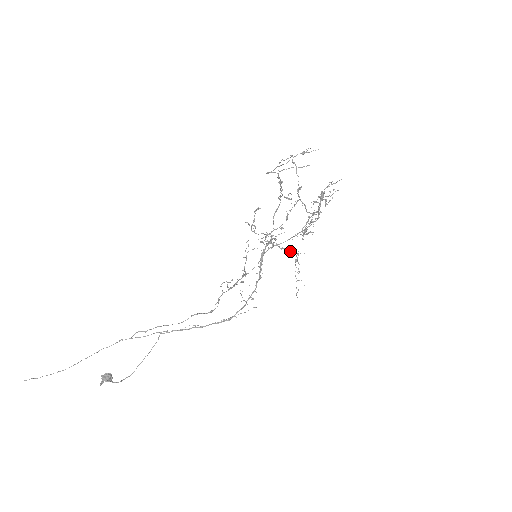
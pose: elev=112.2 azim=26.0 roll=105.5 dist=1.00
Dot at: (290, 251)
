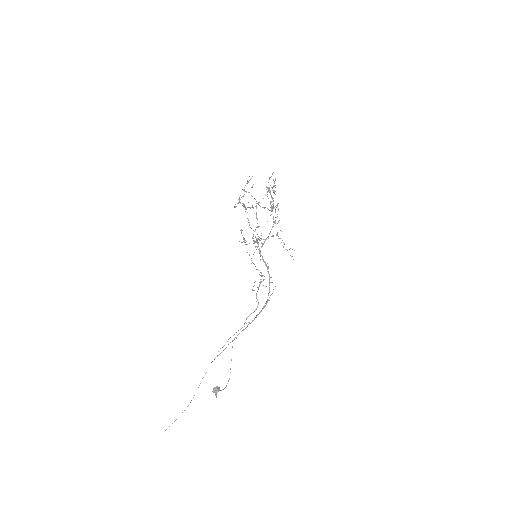
Dot at: occluded
